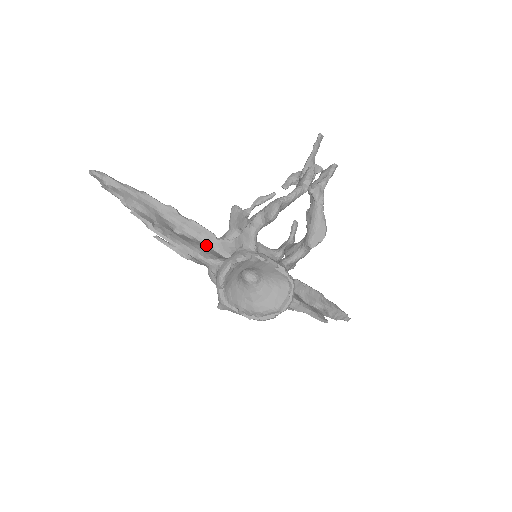
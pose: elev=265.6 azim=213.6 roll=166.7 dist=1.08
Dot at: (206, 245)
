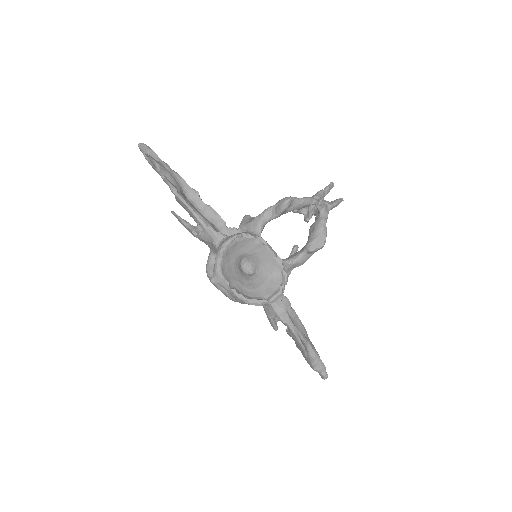
Dot at: occluded
